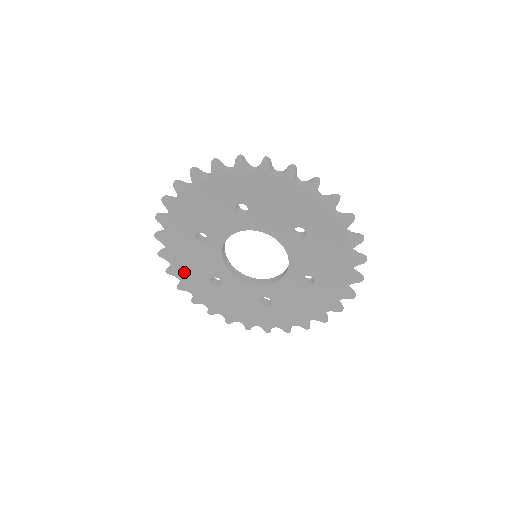
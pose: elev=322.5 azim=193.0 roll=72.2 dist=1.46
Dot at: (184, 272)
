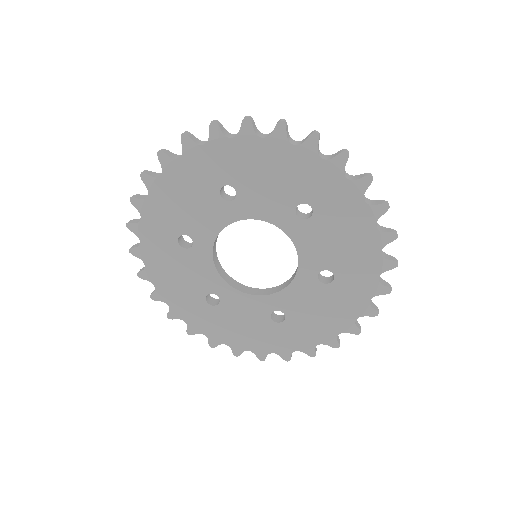
Dot at: (172, 293)
